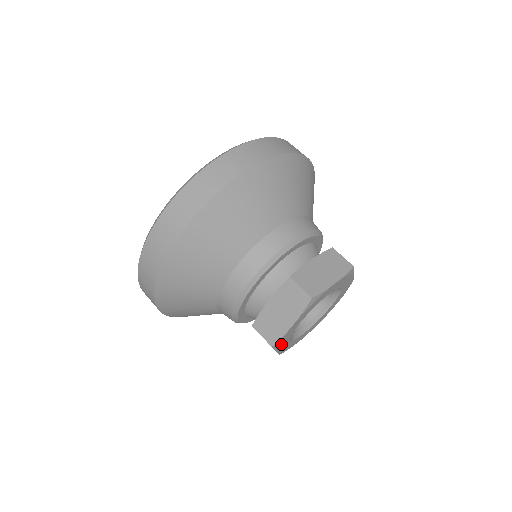
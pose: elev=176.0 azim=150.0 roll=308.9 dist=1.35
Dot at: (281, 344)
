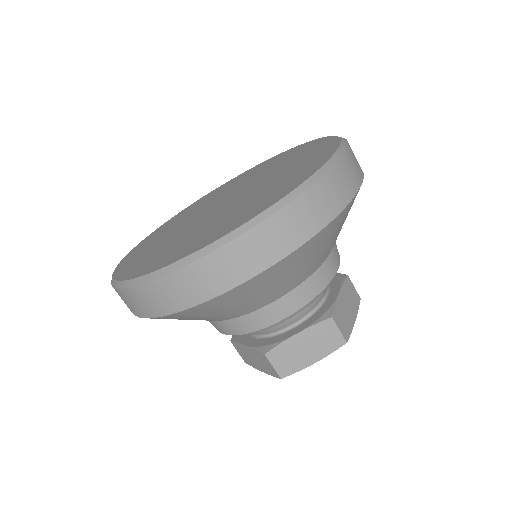
Dot at: occluded
